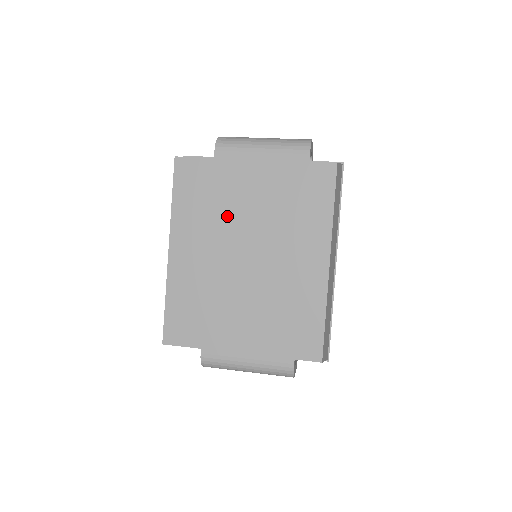
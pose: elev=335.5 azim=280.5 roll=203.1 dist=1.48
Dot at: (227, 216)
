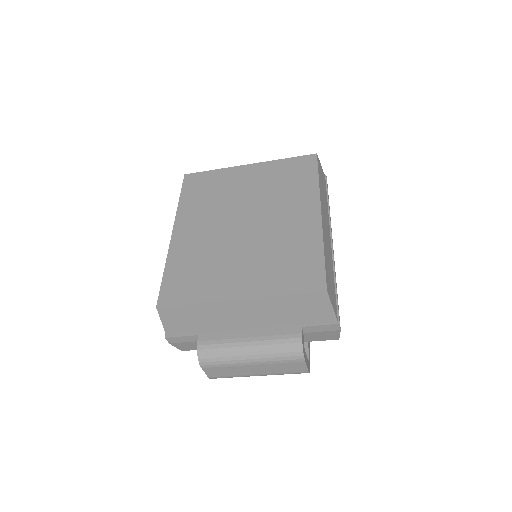
Dot at: (226, 200)
